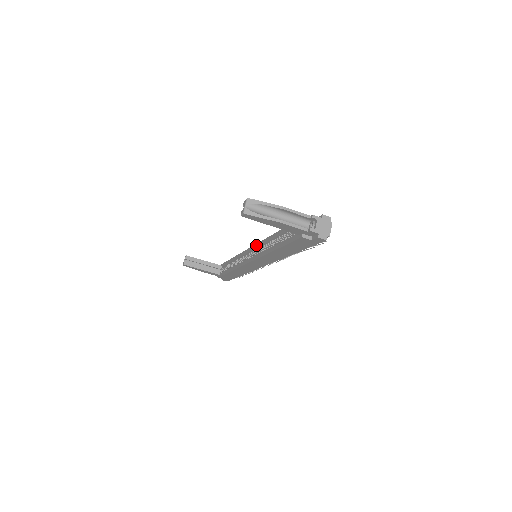
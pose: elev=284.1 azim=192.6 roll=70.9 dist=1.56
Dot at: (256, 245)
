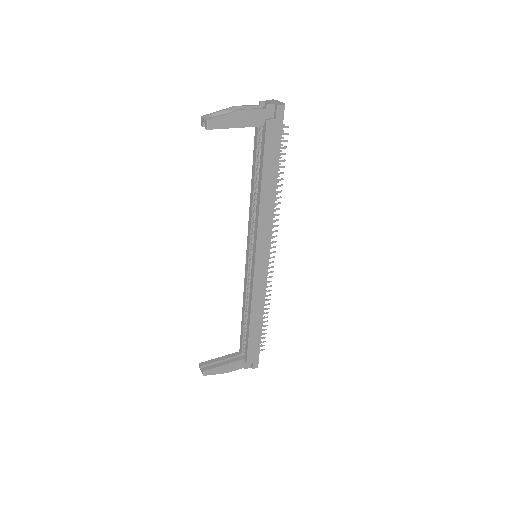
Dot at: (247, 241)
